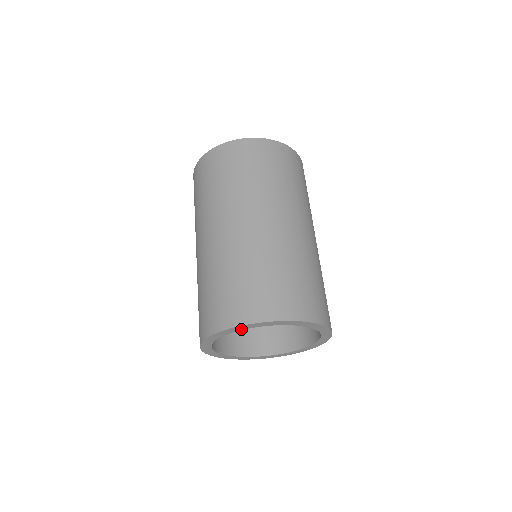
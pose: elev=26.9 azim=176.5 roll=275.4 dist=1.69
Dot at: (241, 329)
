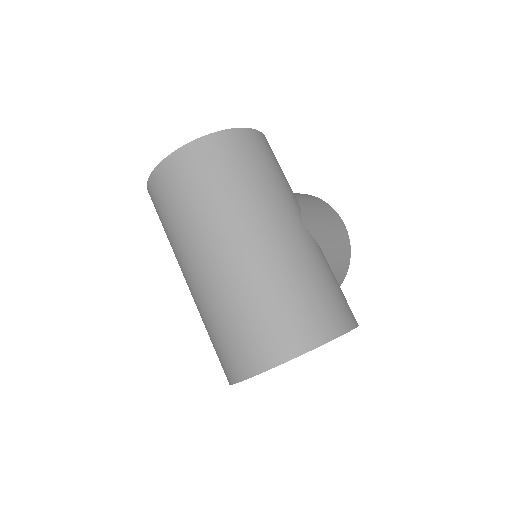
Dot at: occluded
